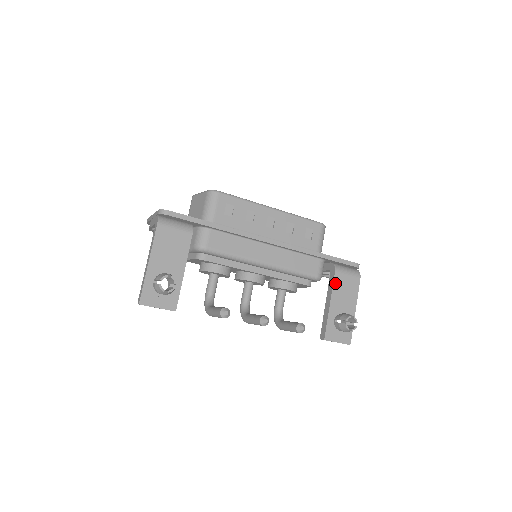
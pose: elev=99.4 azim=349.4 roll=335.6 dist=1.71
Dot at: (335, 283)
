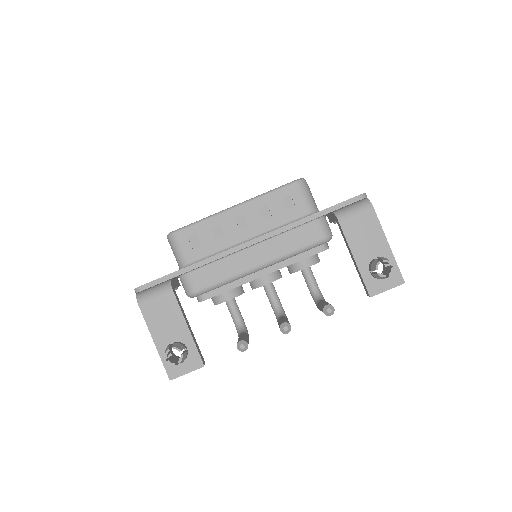
Dot at: (346, 233)
